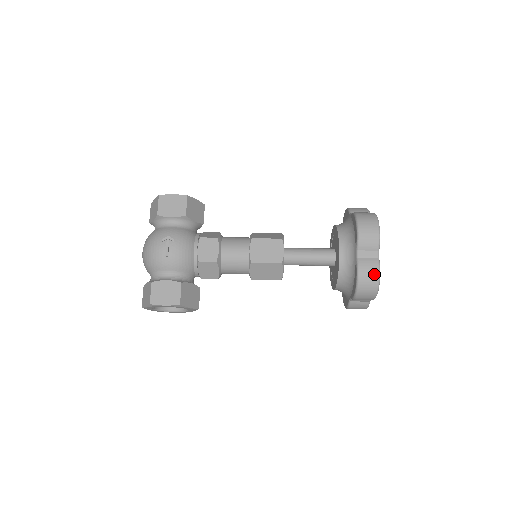
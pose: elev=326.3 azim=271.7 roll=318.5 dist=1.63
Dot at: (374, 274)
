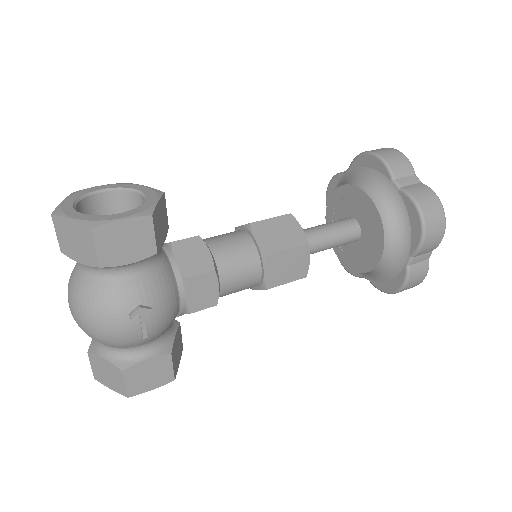
Dot at: (421, 279)
